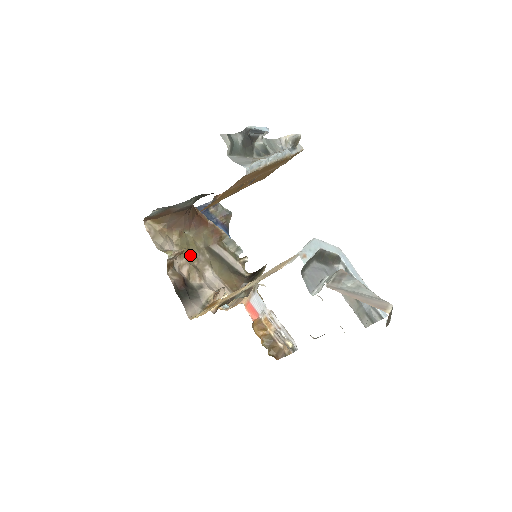
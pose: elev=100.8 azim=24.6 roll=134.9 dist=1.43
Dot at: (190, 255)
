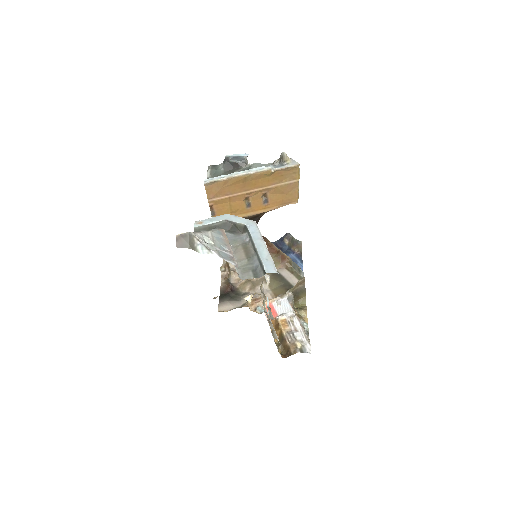
Dot at: occluded
